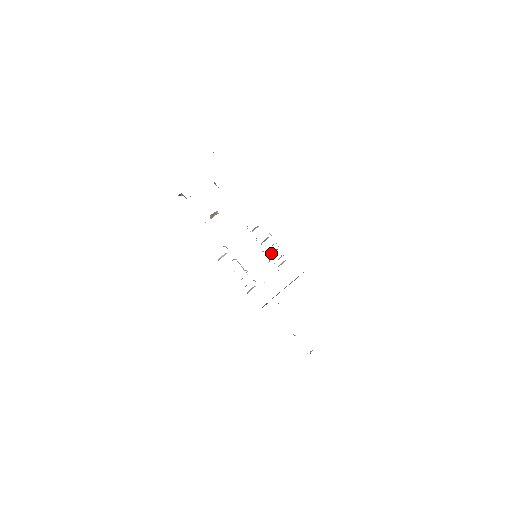
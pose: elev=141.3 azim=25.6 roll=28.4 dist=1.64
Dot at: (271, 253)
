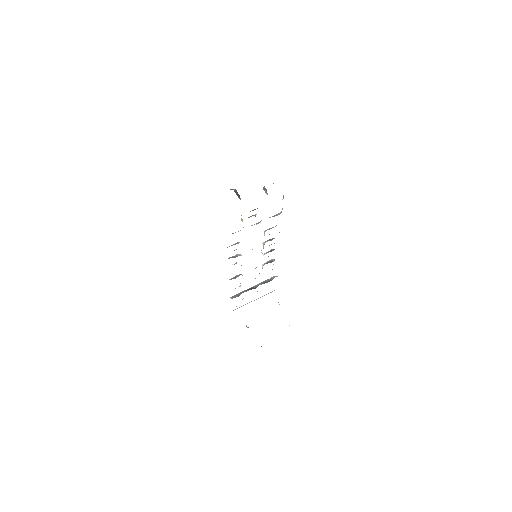
Dot at: occluded
